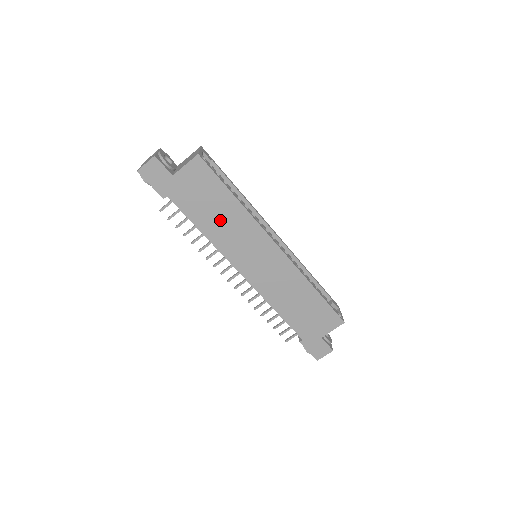
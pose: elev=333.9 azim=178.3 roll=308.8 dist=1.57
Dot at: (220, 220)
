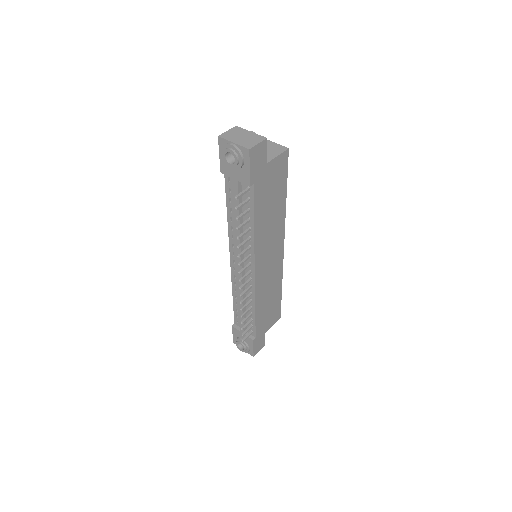
Dot at: (269, 217)
